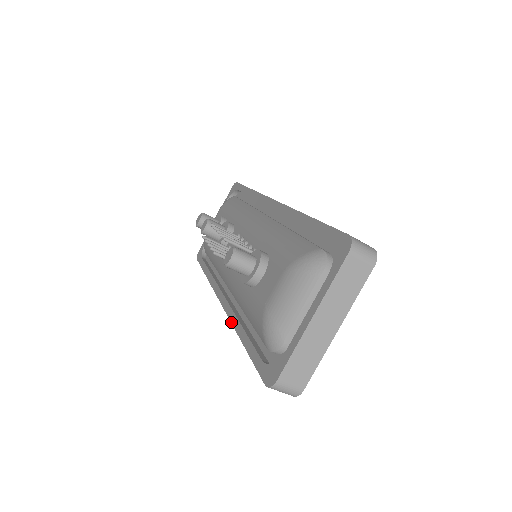
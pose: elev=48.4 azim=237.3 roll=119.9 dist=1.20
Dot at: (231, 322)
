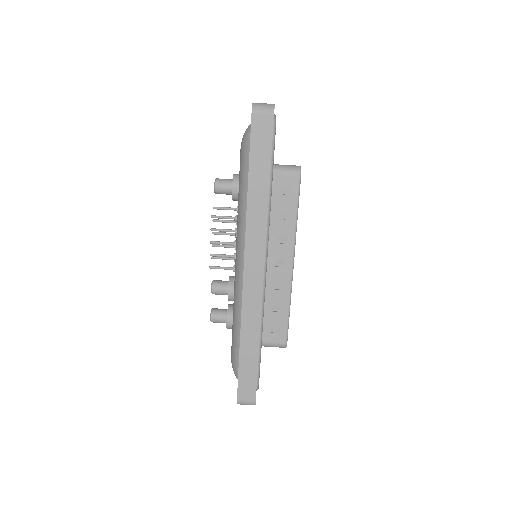
Dot at: (246, 220)
